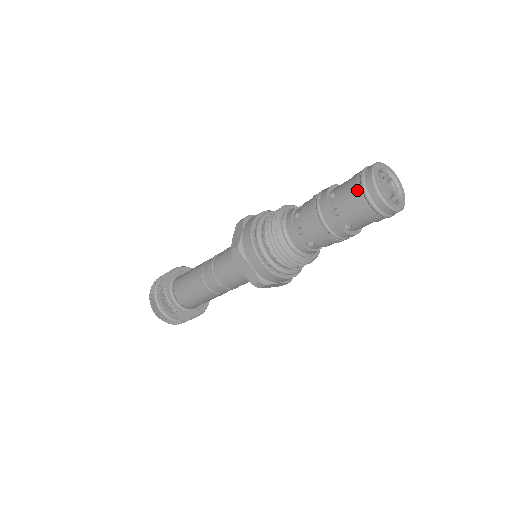
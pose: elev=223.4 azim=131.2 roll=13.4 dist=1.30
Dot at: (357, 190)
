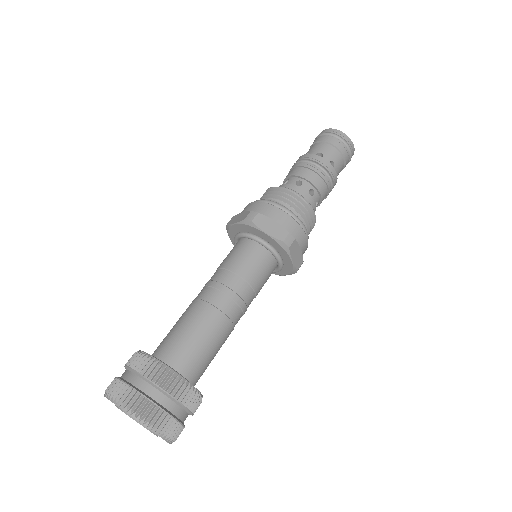
Dot at: (324, 137)
